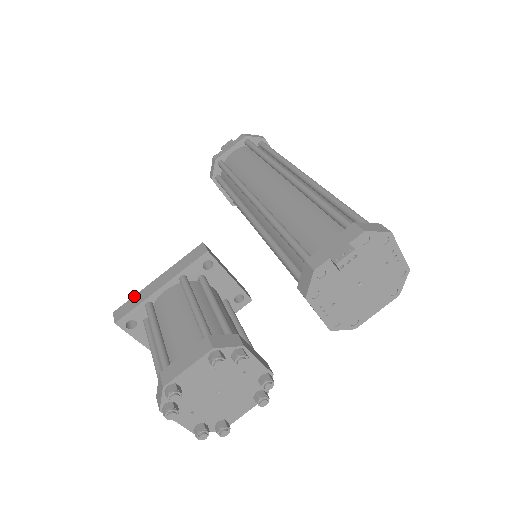
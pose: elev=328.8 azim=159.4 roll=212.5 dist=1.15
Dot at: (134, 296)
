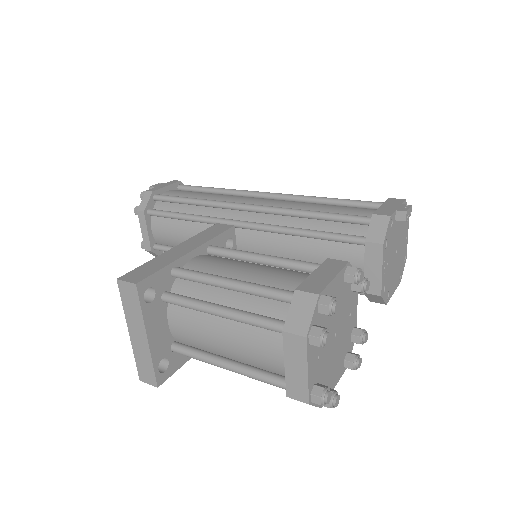
Dot at: (146, 262)
